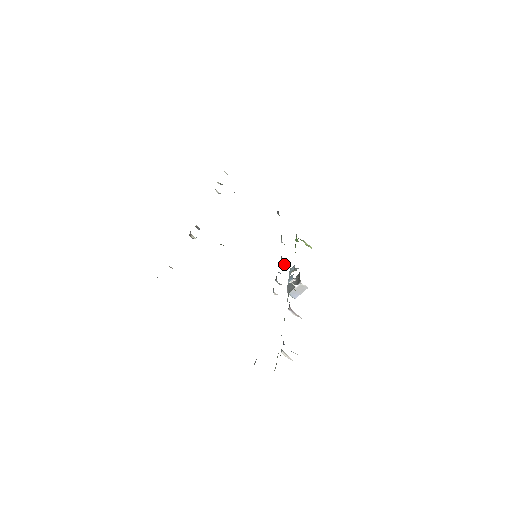
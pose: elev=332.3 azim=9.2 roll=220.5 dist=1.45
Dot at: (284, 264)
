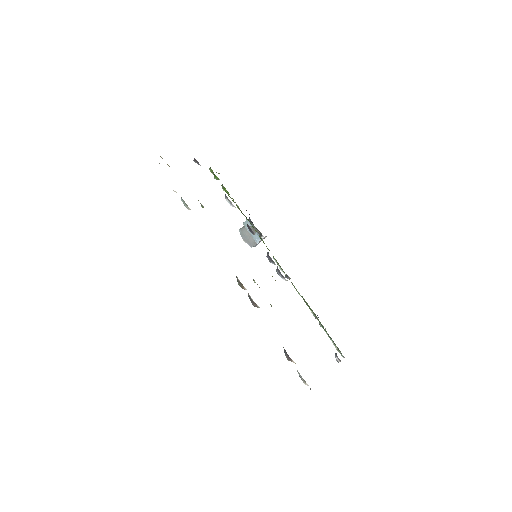
Dot at: occluded
